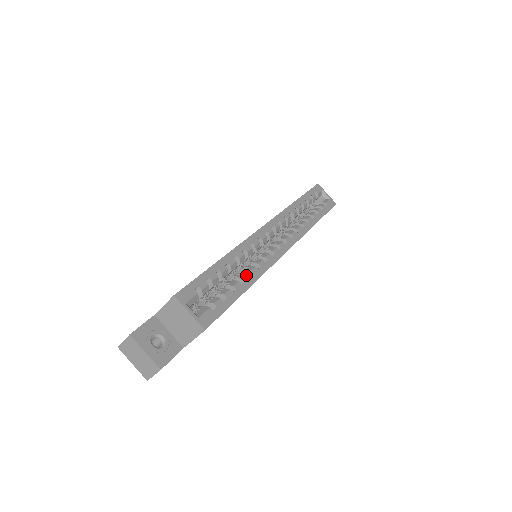
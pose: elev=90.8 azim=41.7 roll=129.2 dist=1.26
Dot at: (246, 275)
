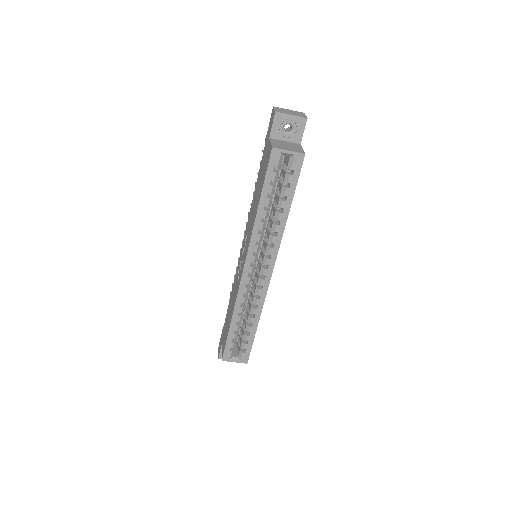
Dot at: (252, 319)
